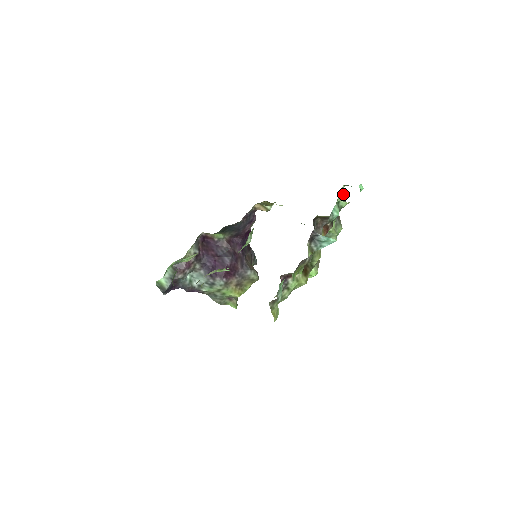
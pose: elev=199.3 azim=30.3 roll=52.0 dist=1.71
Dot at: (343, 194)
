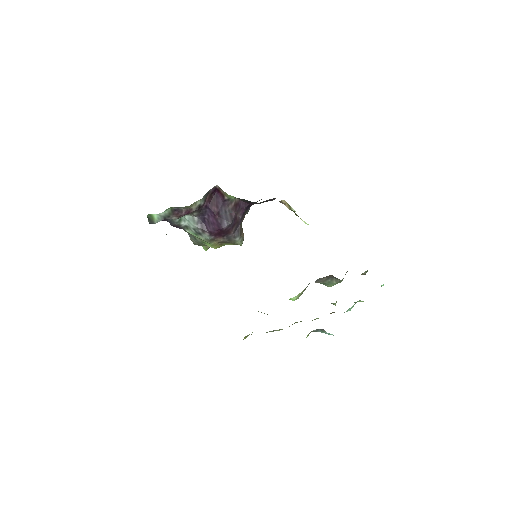
Dot at: (364, 272)
